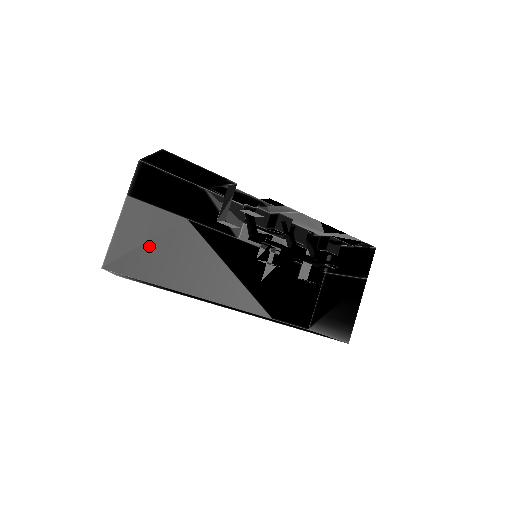
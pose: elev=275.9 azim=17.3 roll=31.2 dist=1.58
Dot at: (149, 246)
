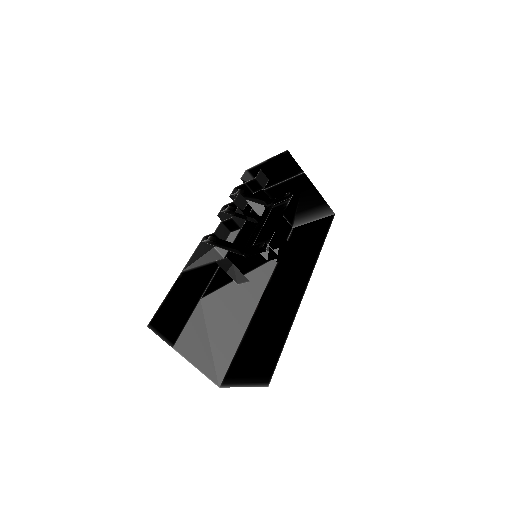
Dot at: (213, 341)
